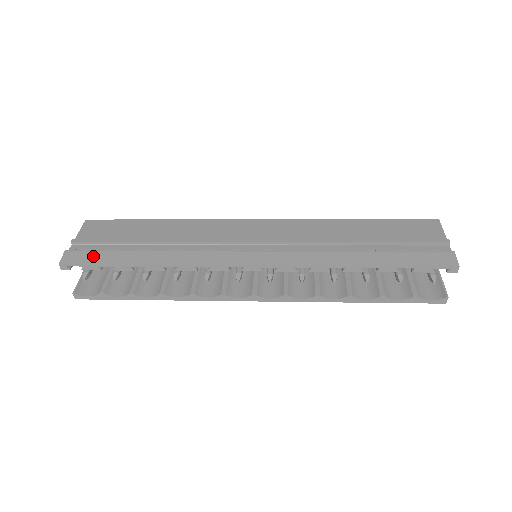
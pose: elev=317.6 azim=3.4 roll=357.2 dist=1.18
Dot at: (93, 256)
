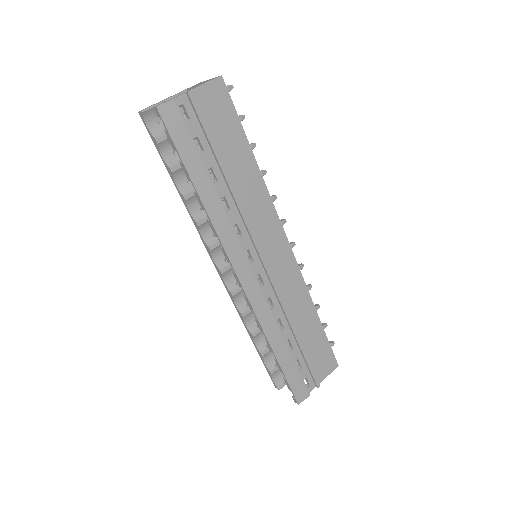
Dot at: (182, 135)
